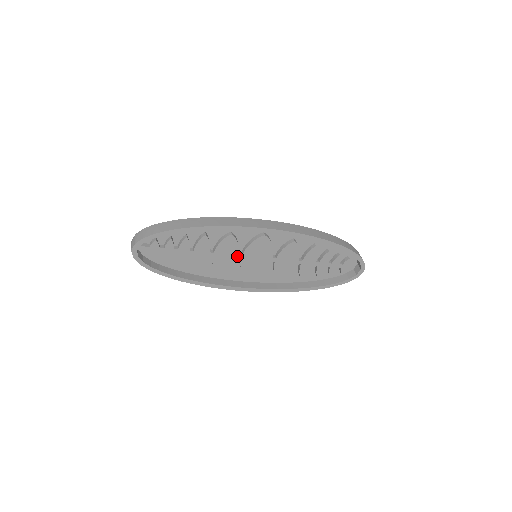
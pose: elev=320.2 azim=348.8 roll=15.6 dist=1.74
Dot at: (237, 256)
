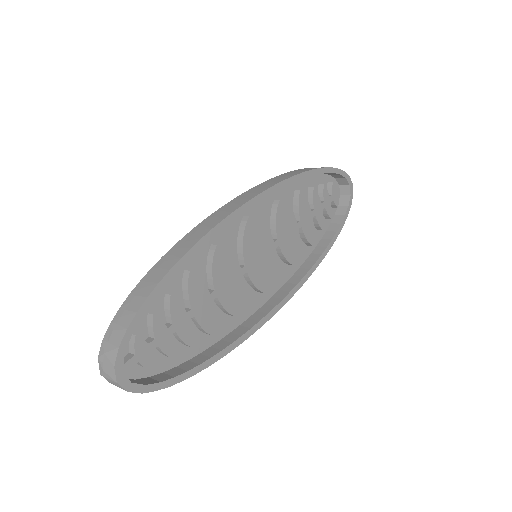
Dot at: (240, 272)
